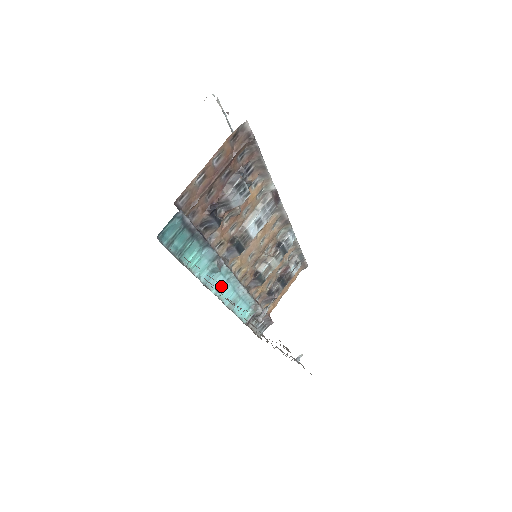
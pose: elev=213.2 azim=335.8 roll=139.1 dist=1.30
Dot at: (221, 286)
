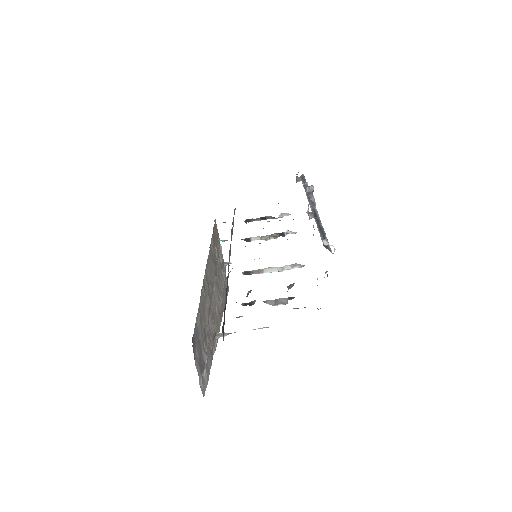
Dot at: occluded
